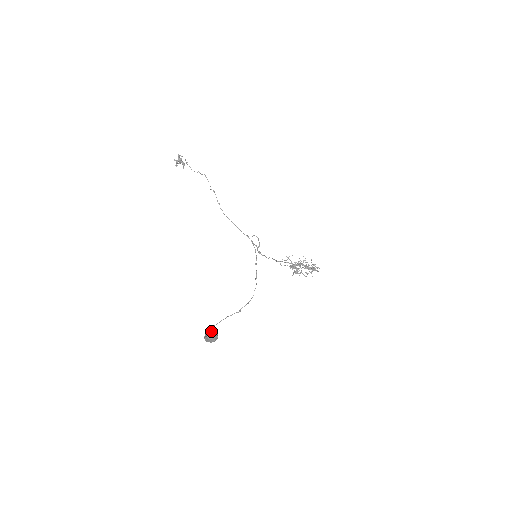
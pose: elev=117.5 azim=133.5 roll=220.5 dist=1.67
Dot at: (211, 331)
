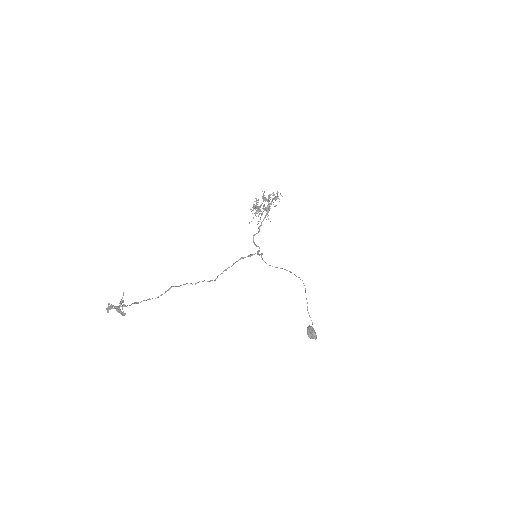
Dot at: (313, 333)
